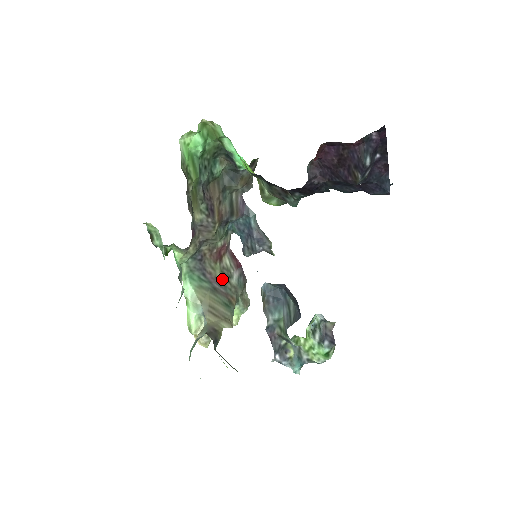
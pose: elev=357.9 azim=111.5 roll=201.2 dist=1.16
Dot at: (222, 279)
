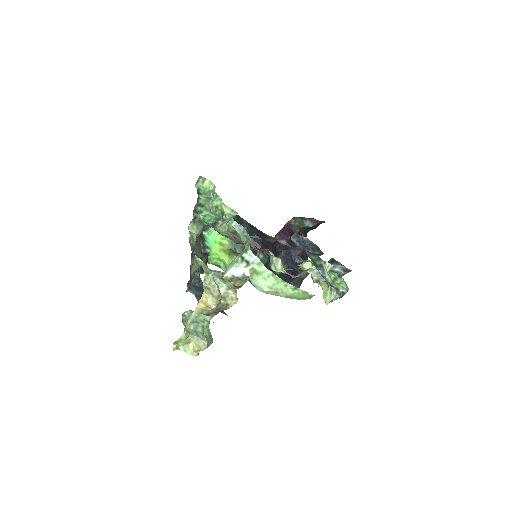
Dot at: occluded
